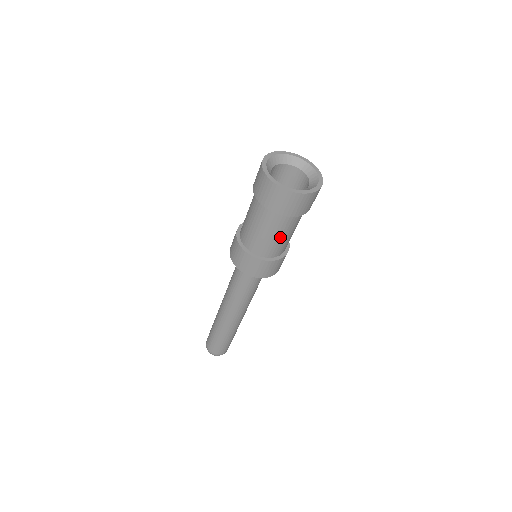
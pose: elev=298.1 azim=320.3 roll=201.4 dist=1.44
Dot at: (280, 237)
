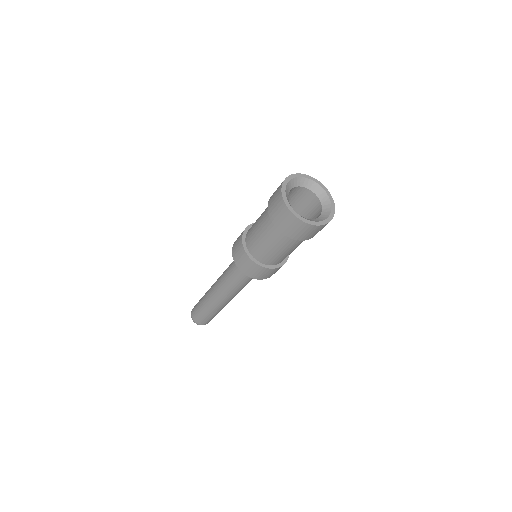
Dot at: (292, 250)
